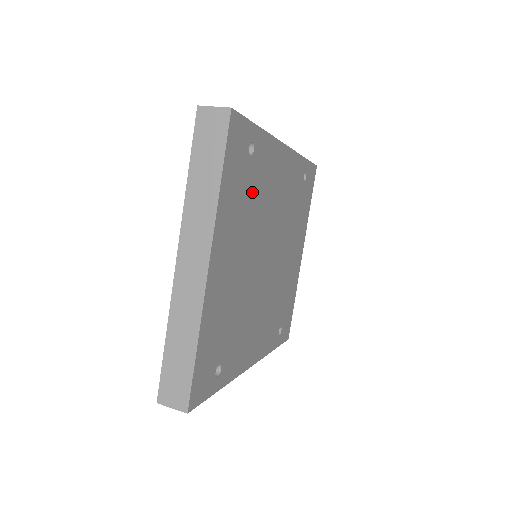
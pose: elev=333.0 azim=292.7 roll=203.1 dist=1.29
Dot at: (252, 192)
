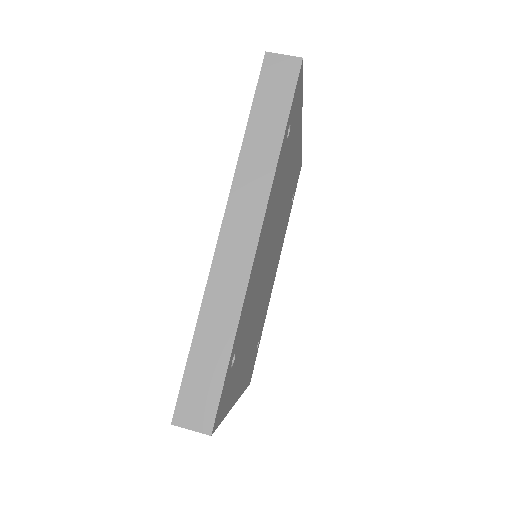
Dot at: (244, 336)
